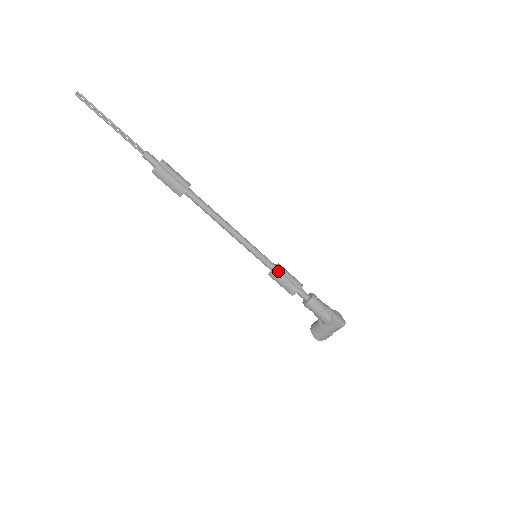
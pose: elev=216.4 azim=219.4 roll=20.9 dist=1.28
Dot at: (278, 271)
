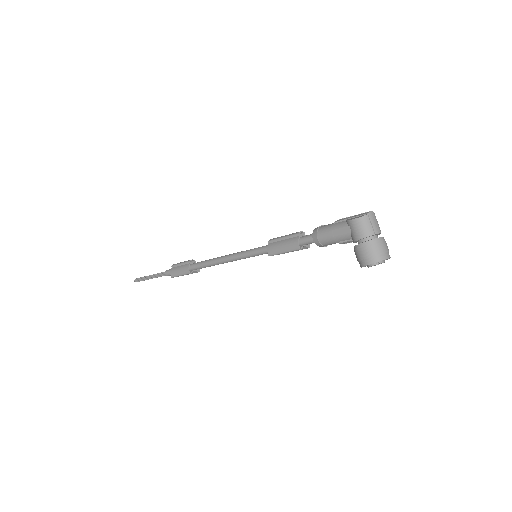
Dot at: (272, 243)
